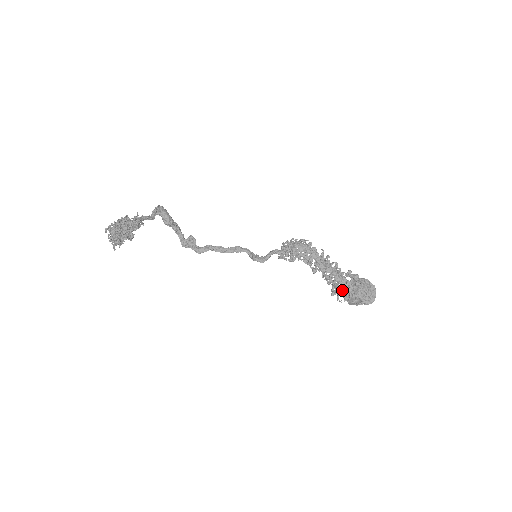
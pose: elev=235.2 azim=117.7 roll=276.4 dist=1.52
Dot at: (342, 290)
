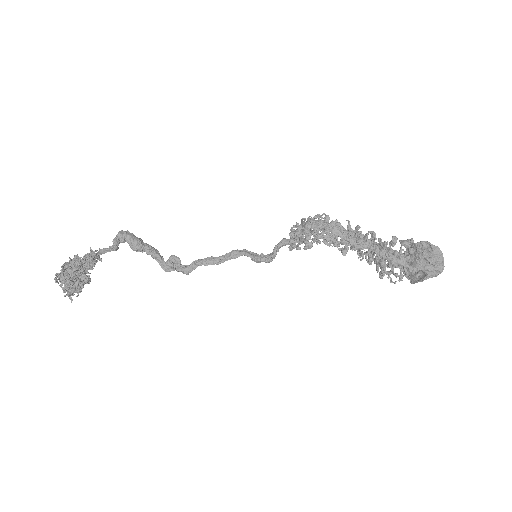
Dot at: (391, 267)
